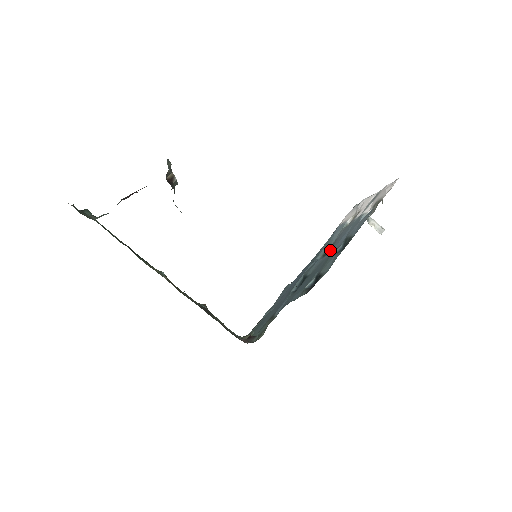
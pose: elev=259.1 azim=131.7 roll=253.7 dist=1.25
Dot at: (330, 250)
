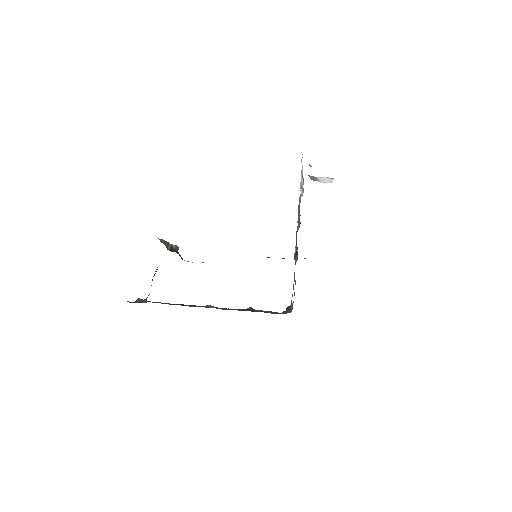
Dot at: occluded
